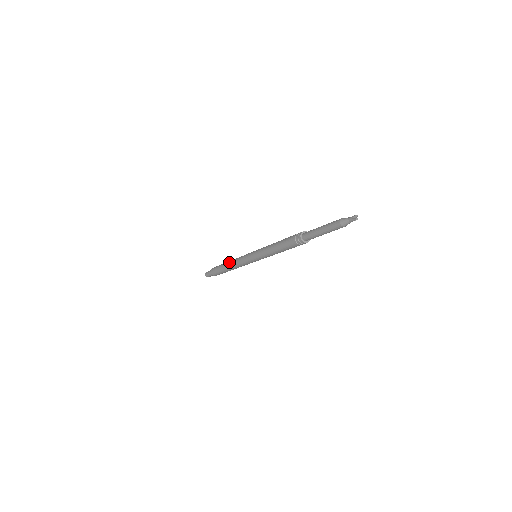
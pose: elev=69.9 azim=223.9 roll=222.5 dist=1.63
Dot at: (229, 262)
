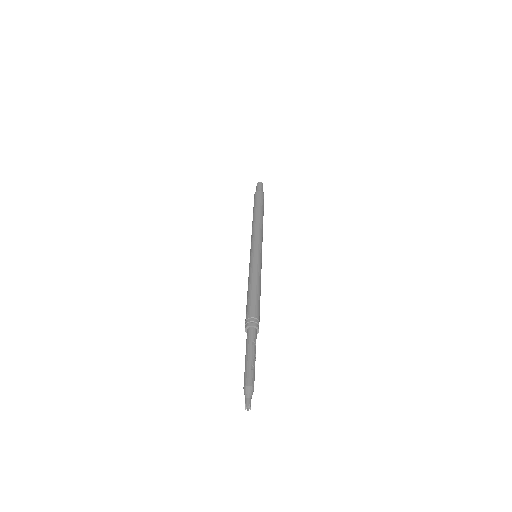
Dot at: occluded
